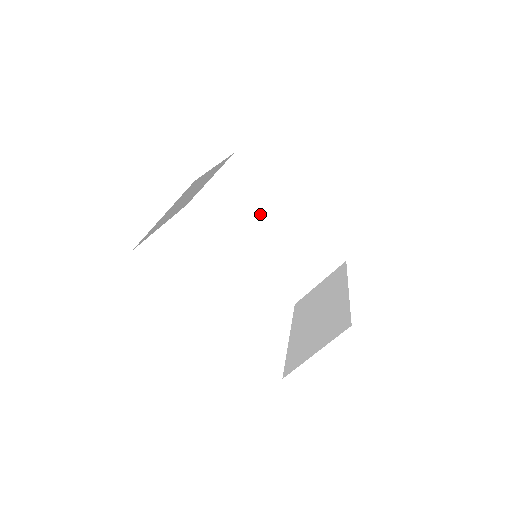
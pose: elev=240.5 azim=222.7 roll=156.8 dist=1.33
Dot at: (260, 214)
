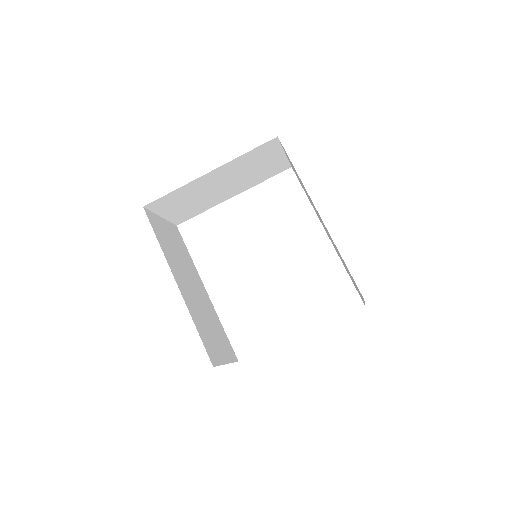
Dot at: occluded
